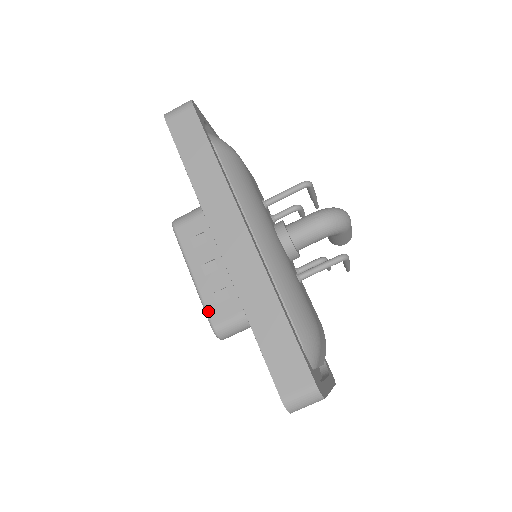
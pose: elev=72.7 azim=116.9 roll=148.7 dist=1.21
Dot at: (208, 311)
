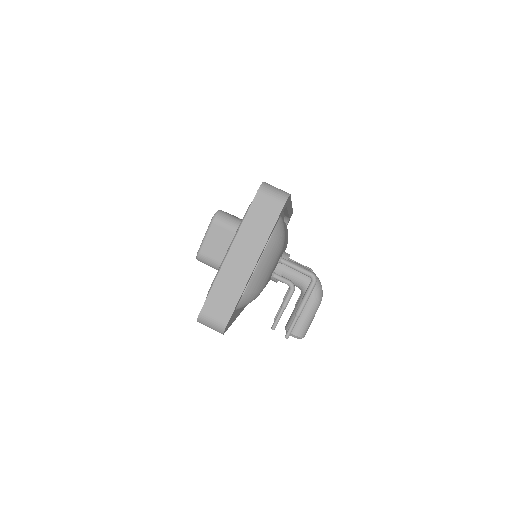
Dot at: occluded
